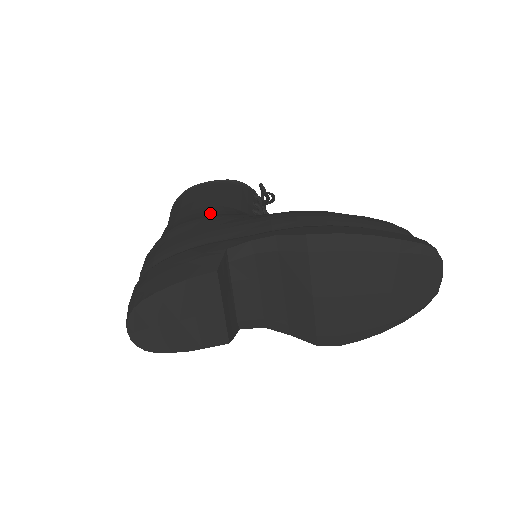
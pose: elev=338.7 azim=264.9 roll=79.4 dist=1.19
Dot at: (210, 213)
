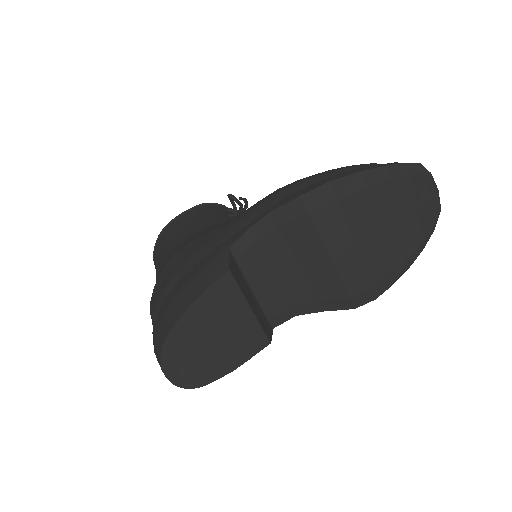
Dot at: (194, 236)
